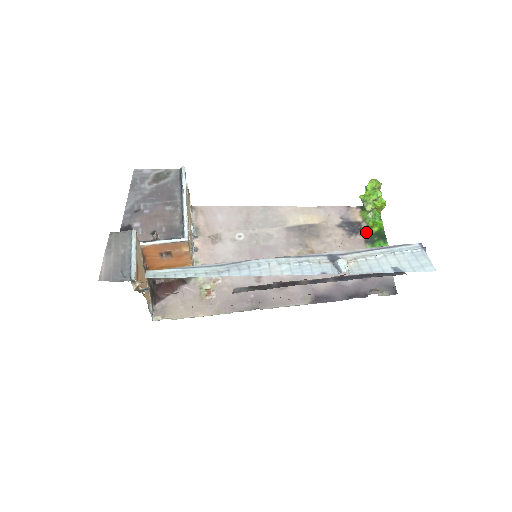
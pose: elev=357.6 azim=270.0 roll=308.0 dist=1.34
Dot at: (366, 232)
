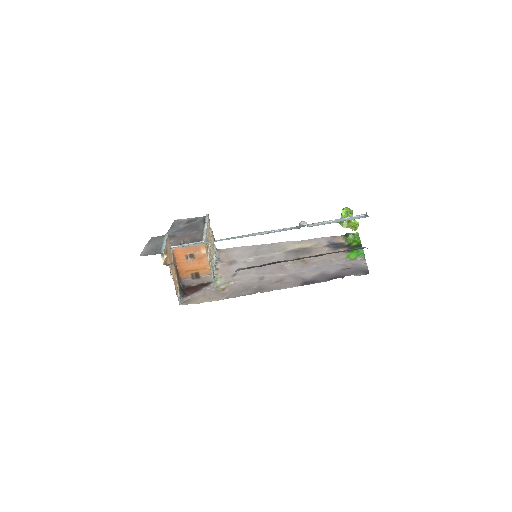
Dot at: (347, 247)
